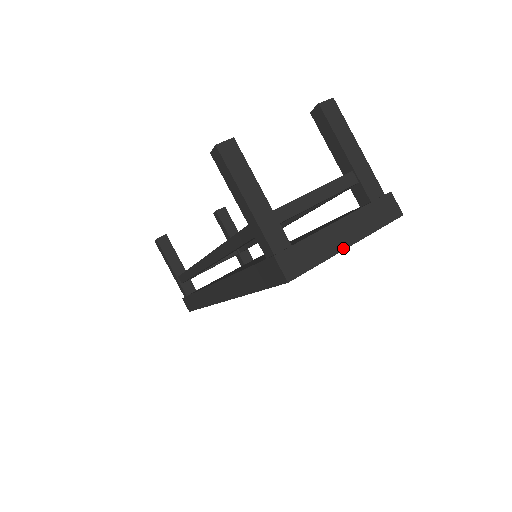
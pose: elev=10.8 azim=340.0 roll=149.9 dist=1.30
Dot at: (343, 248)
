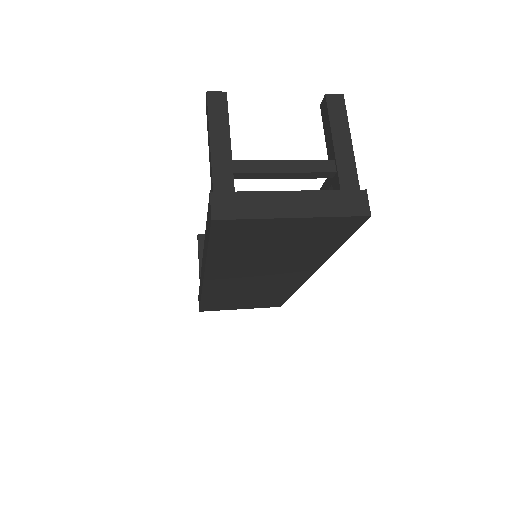
Dot at: (286, 216)
